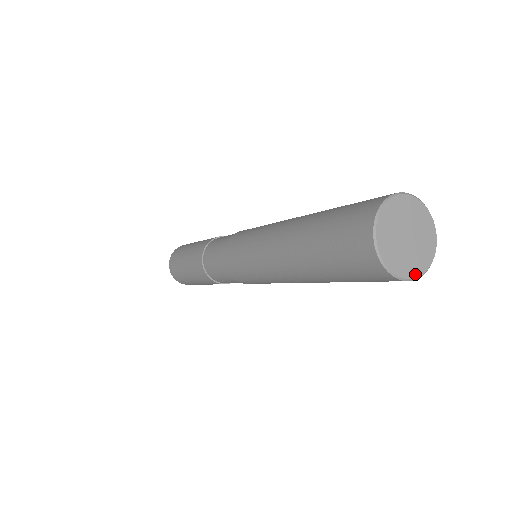
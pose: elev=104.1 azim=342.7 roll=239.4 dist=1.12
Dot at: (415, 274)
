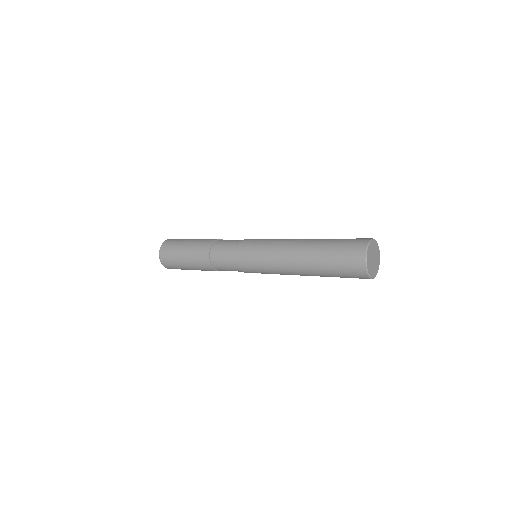
Dot at: (371, 275)
